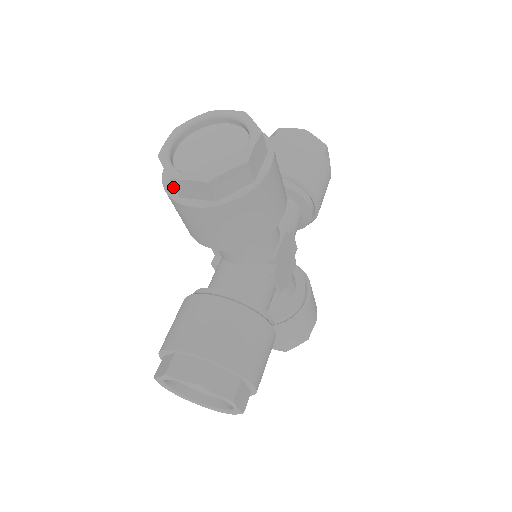
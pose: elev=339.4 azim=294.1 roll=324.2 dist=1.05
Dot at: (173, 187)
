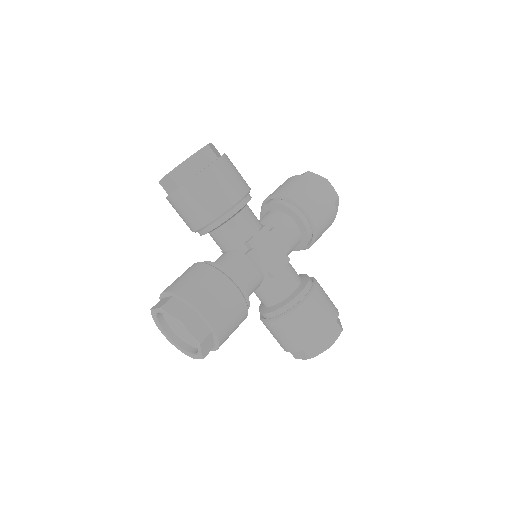
Dot at: occluded
